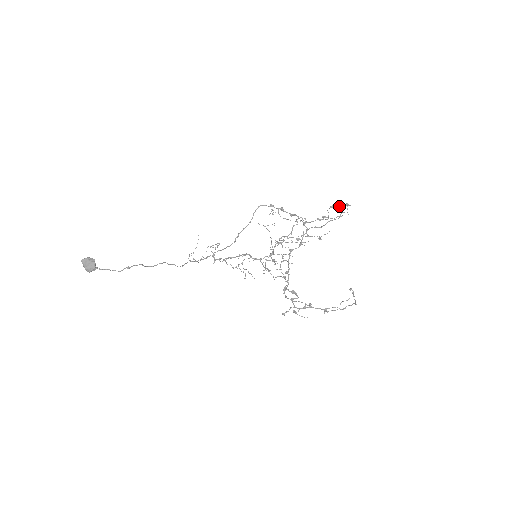
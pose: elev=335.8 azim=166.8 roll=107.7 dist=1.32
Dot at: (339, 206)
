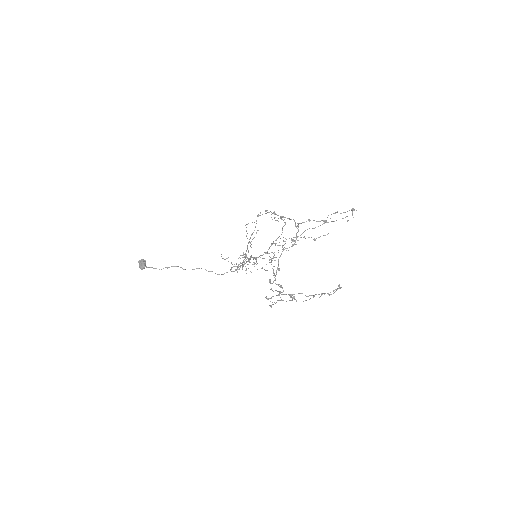
Dot at: (345, 212)
